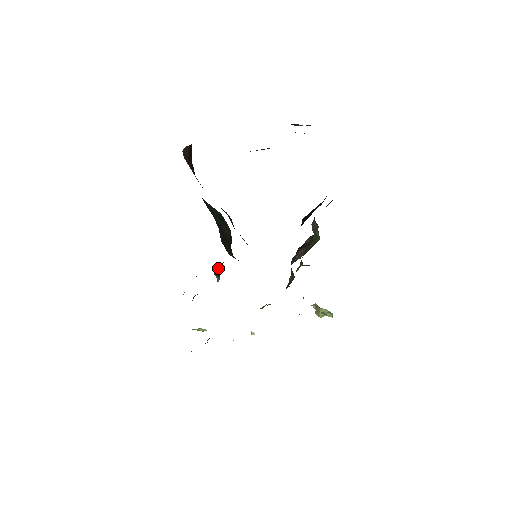
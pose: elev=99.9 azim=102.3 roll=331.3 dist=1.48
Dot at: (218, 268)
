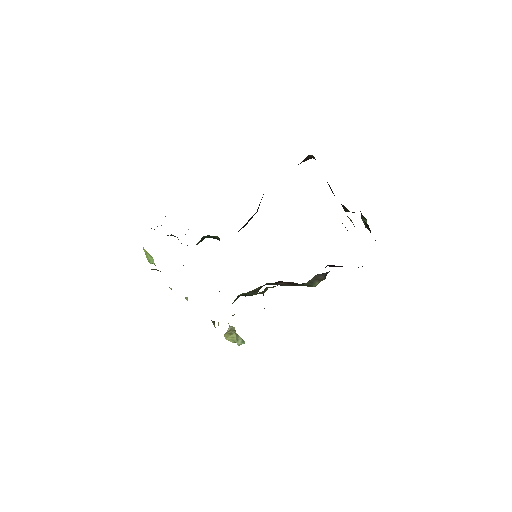
Dot at: (205, 237)
